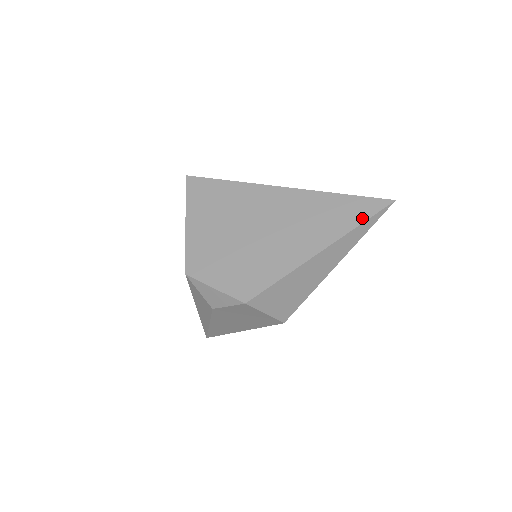
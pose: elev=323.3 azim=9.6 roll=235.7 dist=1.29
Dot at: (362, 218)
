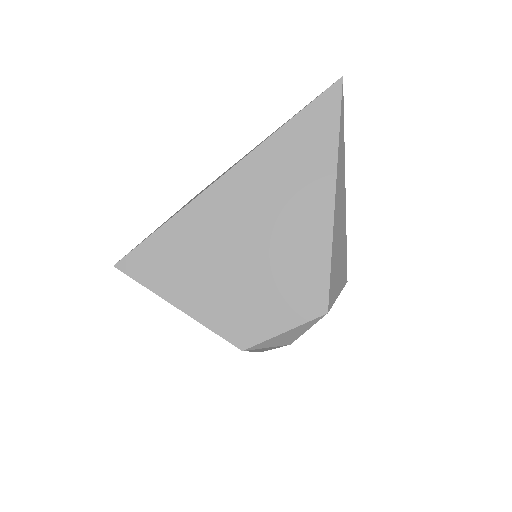
Dot at: (334, 125)
